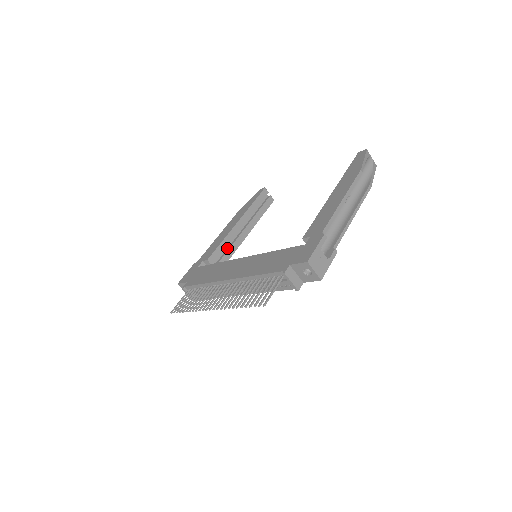
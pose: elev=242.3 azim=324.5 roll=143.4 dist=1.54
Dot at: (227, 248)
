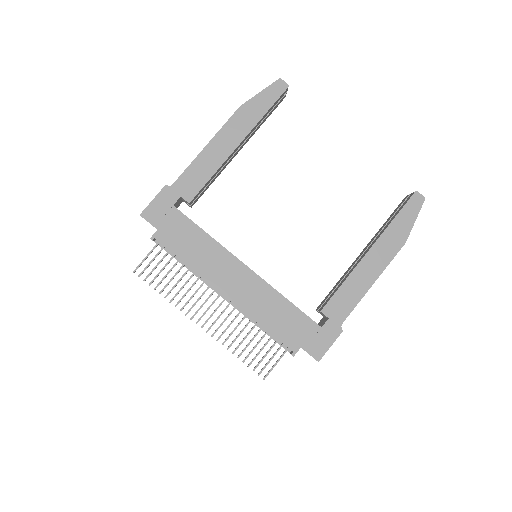
Dot at: occluded
